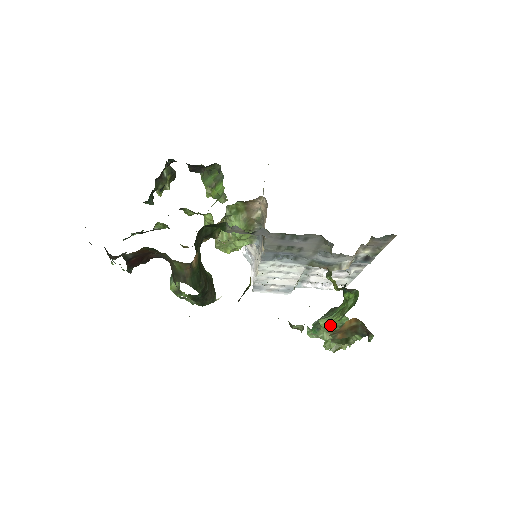
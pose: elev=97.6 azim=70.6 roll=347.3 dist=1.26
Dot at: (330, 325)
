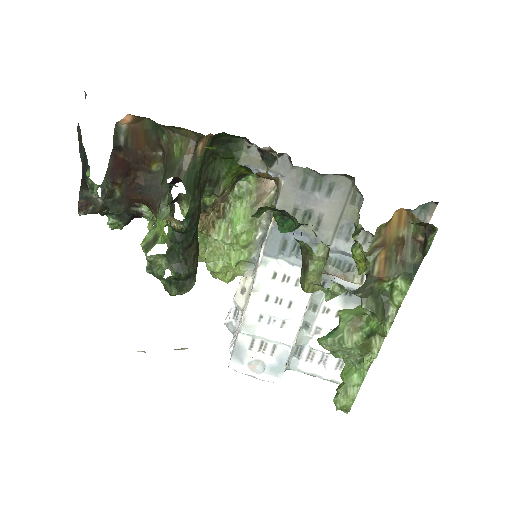
Dot at: (355, 314)
